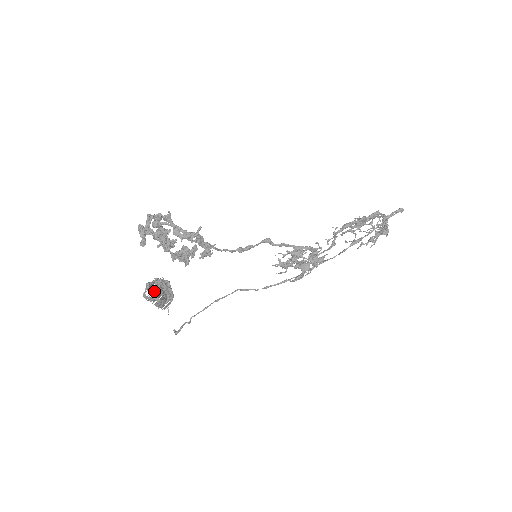
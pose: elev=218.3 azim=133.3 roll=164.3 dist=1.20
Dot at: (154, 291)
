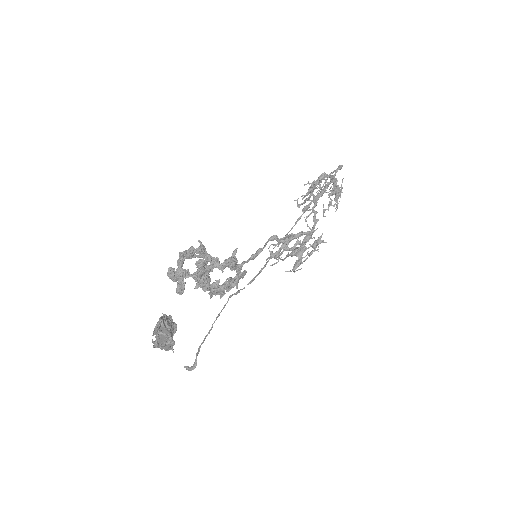
Dot at: (168, 335)
